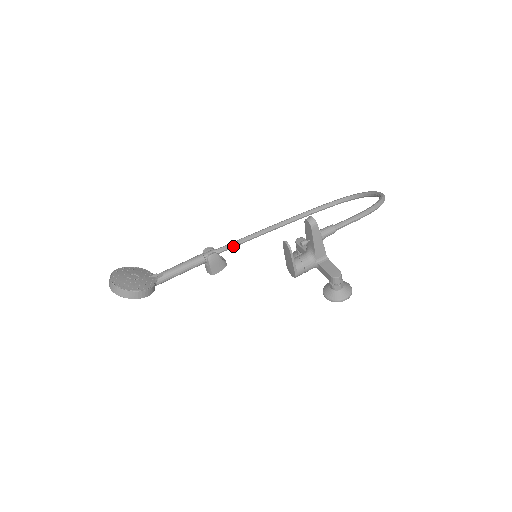
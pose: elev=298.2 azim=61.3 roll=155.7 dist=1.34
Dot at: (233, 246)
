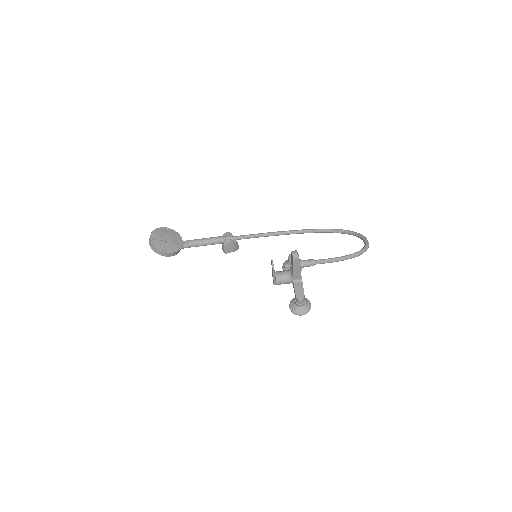
Dot at: (246, 238)
